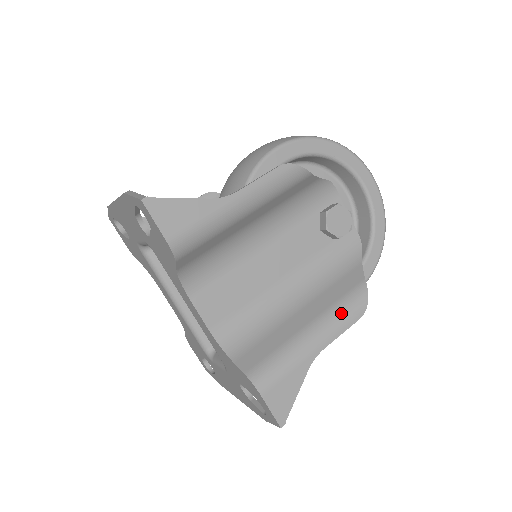
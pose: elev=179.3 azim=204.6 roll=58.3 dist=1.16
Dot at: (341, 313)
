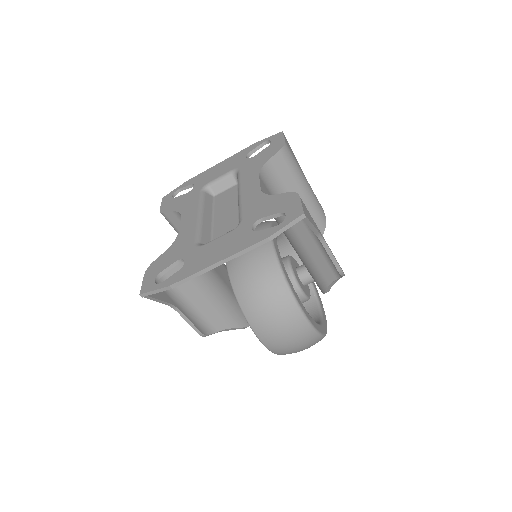
Dot at: occluded
